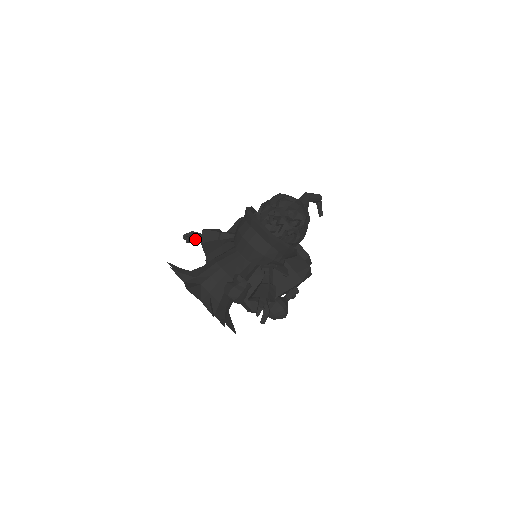
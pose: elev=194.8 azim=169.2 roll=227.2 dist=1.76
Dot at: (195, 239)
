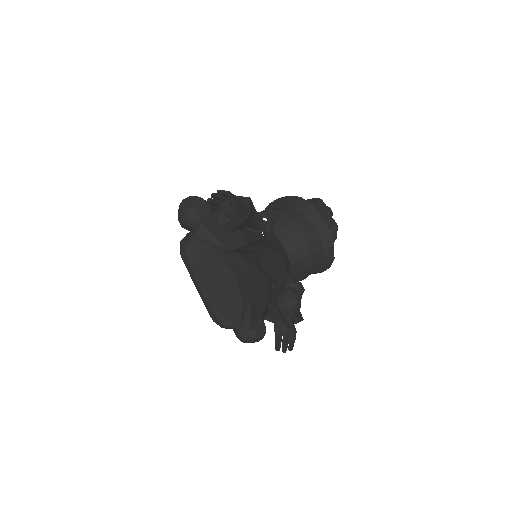
Dot at: (238, 205)
